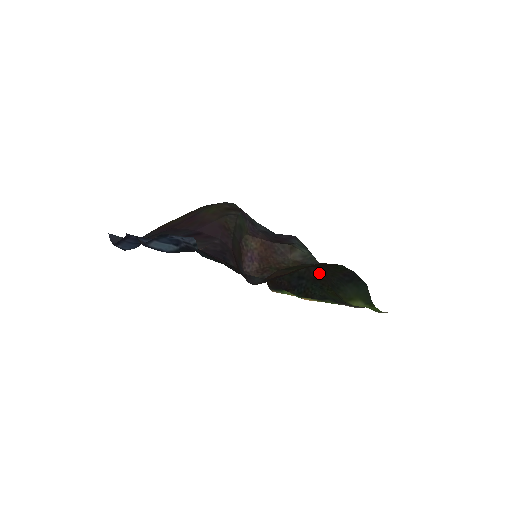
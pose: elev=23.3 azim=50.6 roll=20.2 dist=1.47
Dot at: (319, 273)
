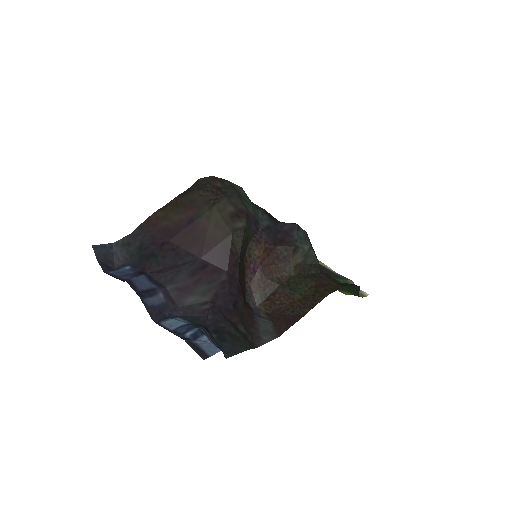
Dot at: occluded
